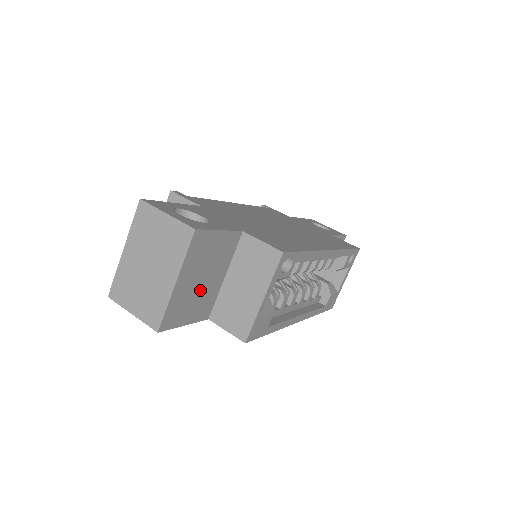
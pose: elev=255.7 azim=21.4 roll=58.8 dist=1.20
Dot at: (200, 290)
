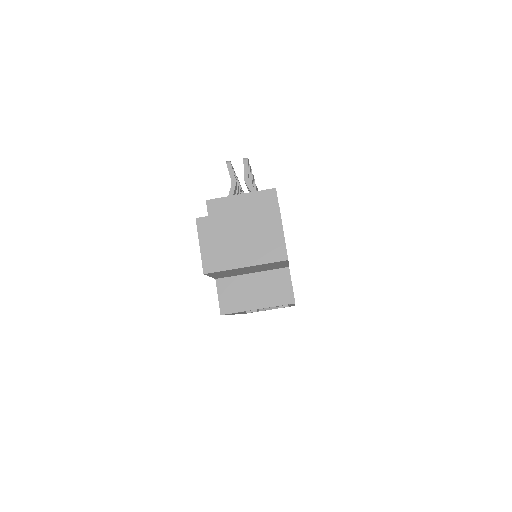
Dot at: (240, 272)
